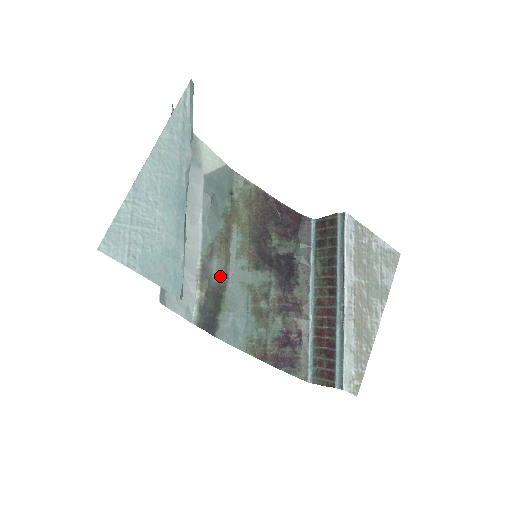
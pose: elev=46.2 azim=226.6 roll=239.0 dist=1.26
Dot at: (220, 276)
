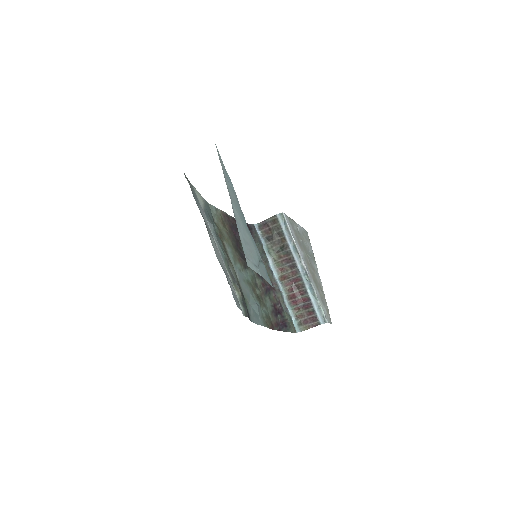
Dot at: (236, 279)
